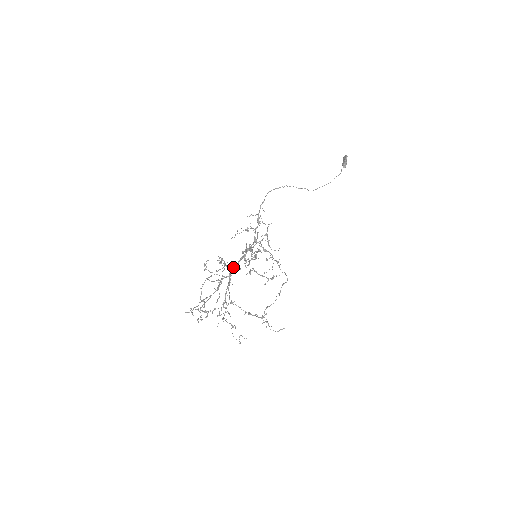
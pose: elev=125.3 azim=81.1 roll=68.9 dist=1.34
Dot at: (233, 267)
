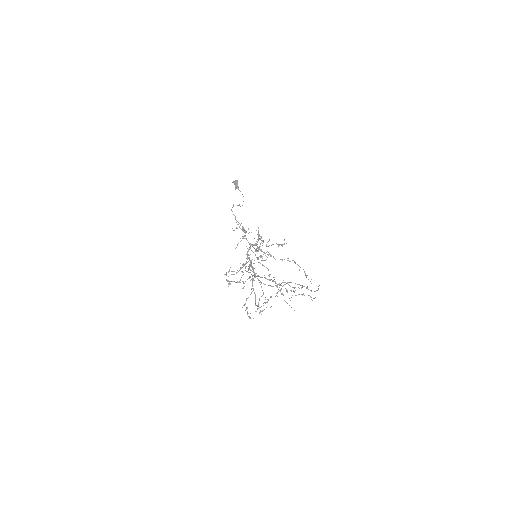
Dot at: (252, 267)
